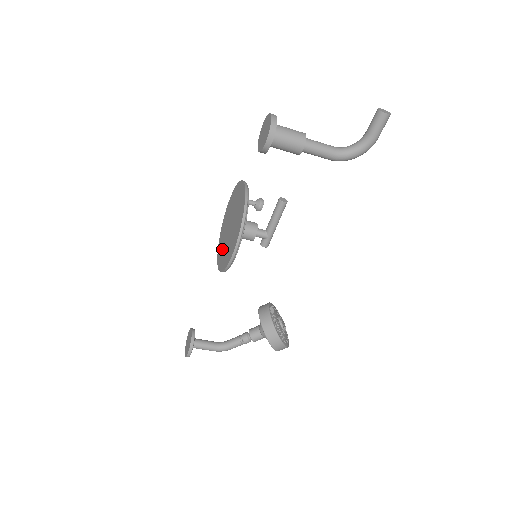
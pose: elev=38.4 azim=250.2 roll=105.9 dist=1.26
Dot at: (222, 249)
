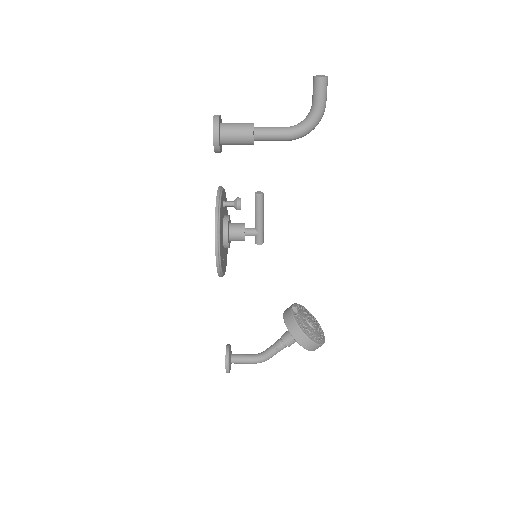
Dot at: occluded
